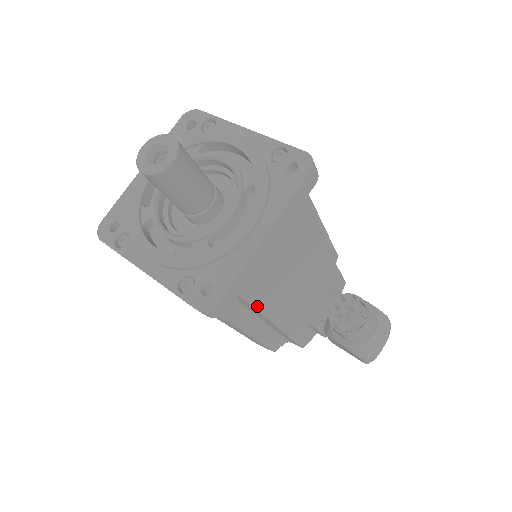
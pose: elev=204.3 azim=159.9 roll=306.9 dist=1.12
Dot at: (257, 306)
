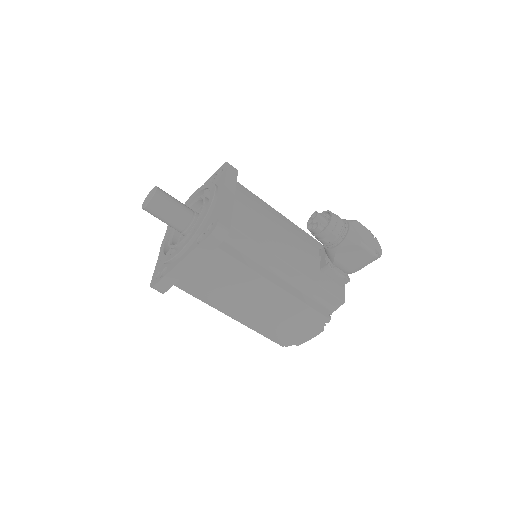
Dot at: (257, 242)
